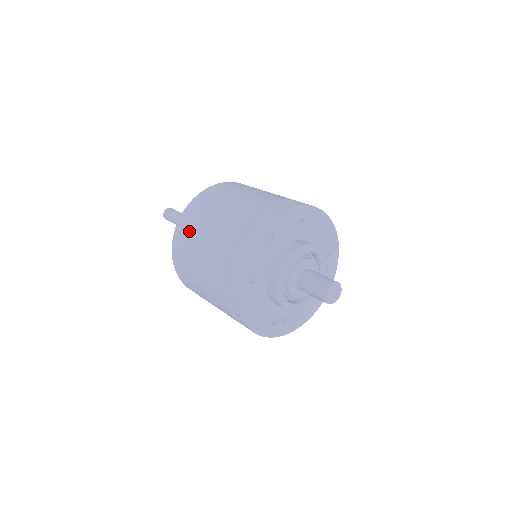
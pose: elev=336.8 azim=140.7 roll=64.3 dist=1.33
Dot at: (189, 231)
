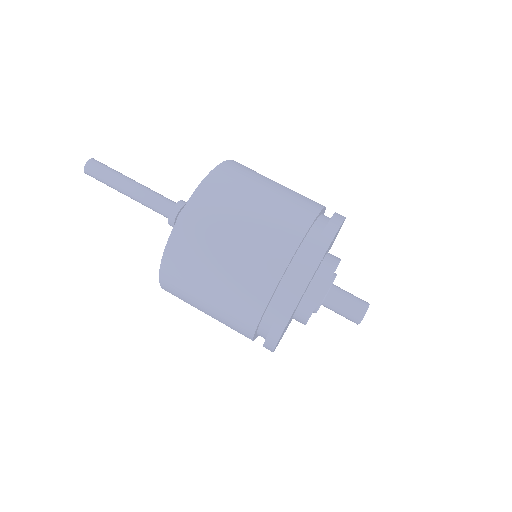
Dot at: (207, 231)
